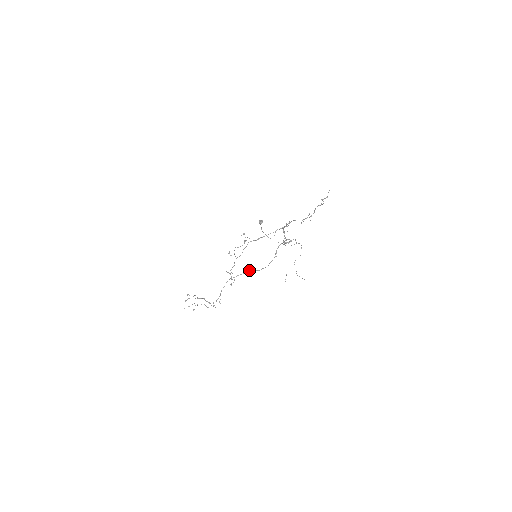
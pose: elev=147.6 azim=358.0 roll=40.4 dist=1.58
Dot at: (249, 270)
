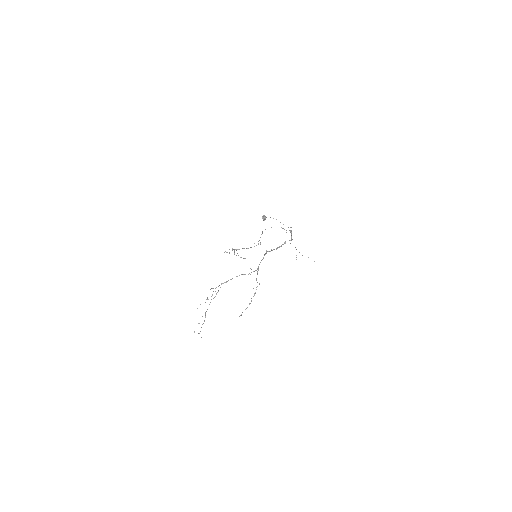
Dot at: occluded
